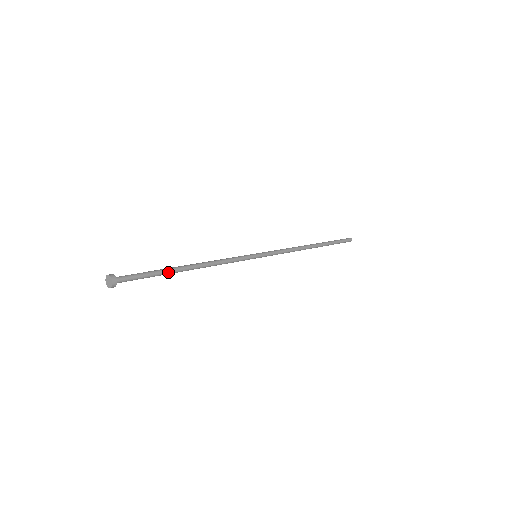
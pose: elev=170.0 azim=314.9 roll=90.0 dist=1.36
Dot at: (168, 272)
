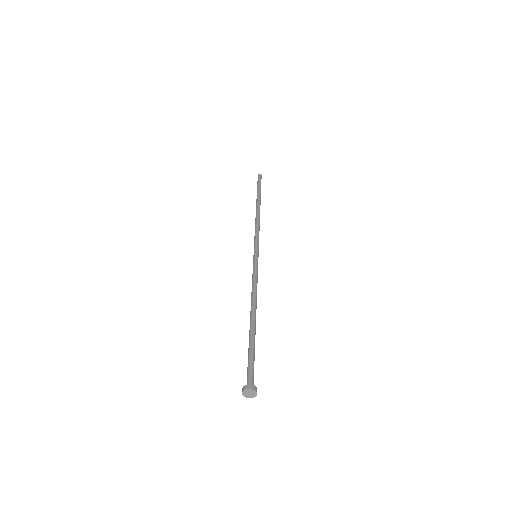
Dot at: occluded
